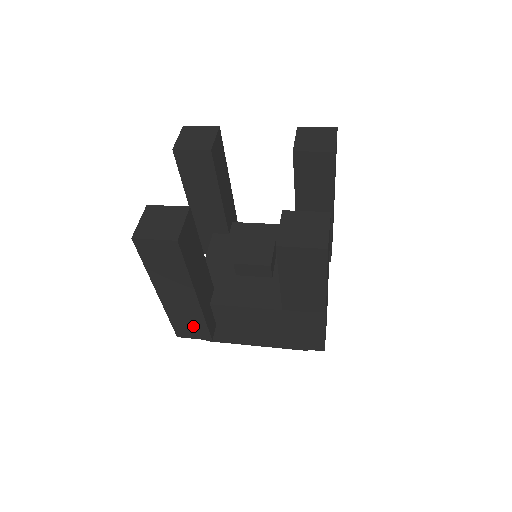
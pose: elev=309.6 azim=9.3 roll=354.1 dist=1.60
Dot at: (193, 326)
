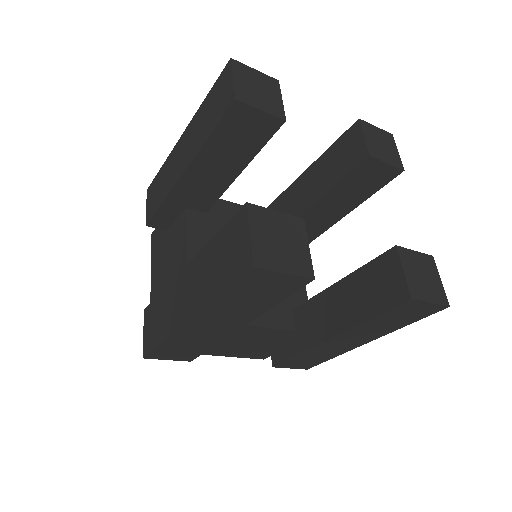
Dot at: (186, 350)
